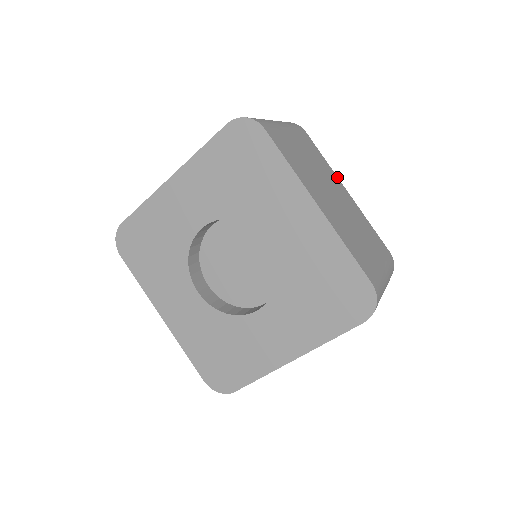
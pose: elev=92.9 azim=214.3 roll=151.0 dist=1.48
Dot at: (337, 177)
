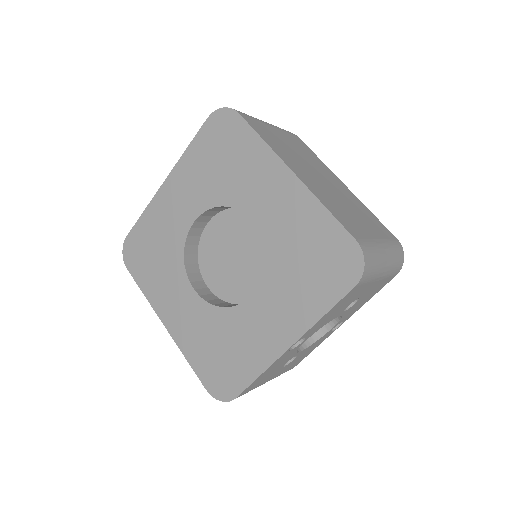
Dot at: (333, 173)
